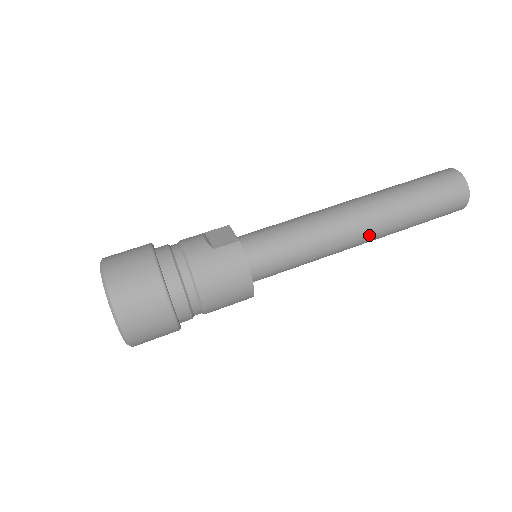
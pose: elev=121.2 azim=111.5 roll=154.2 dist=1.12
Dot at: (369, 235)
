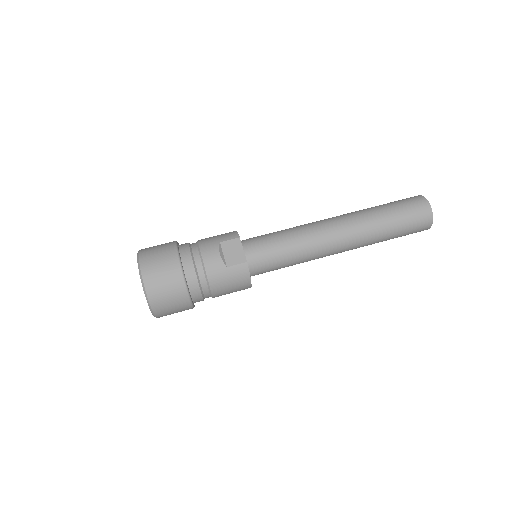
Dot at: occluded
